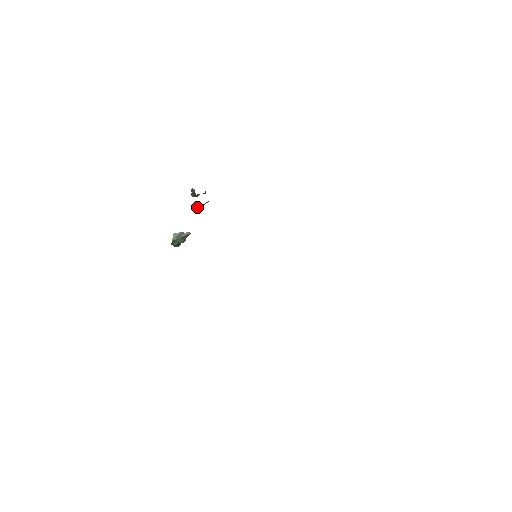
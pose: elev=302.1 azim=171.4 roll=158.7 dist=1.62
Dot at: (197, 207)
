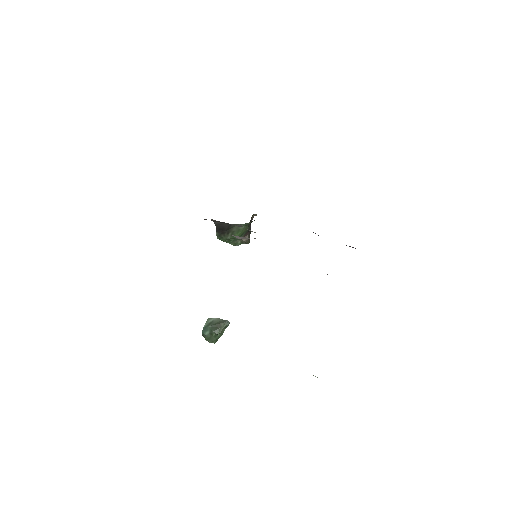
Dot at: (223, 234)
